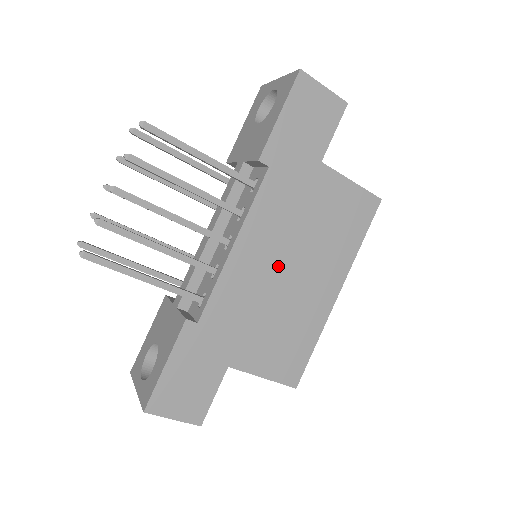
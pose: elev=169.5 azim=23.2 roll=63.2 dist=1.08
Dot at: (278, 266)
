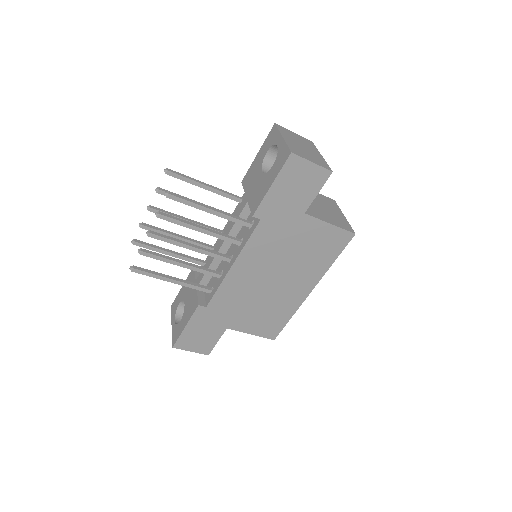
Dot at: (265, 277)
